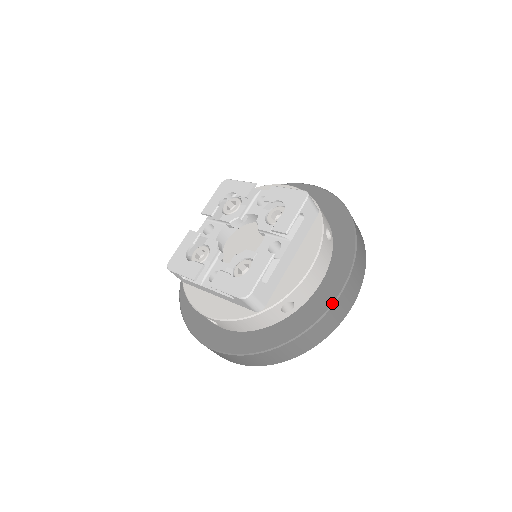
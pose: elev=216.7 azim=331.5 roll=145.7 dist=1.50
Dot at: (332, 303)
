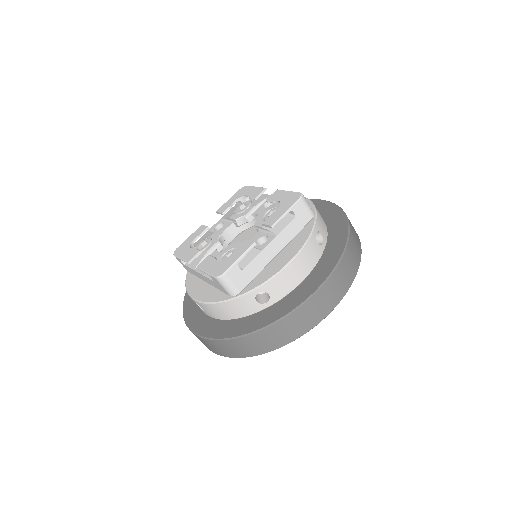
Dot at: (305, 300)
